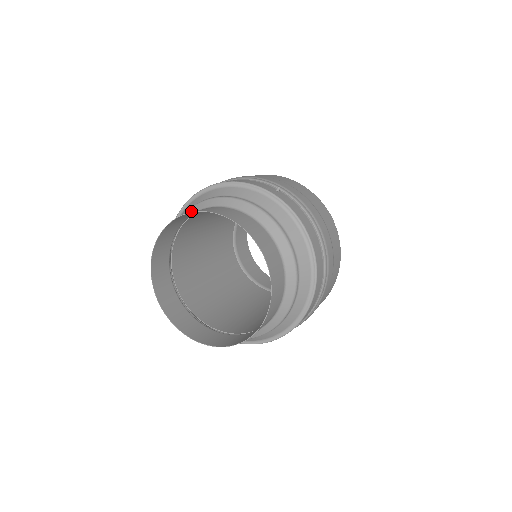
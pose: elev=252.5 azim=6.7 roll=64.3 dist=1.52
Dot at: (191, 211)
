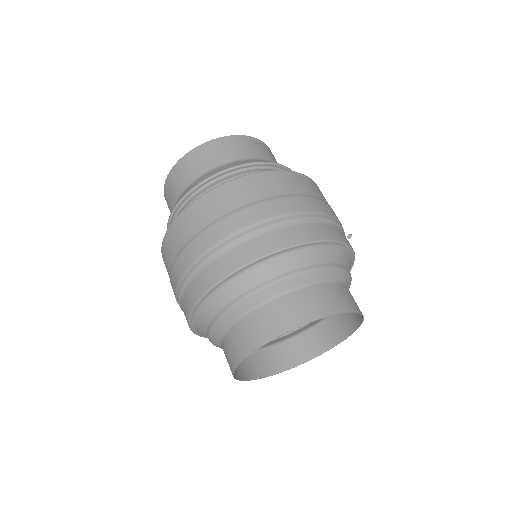
Dot at: (288, 285)
